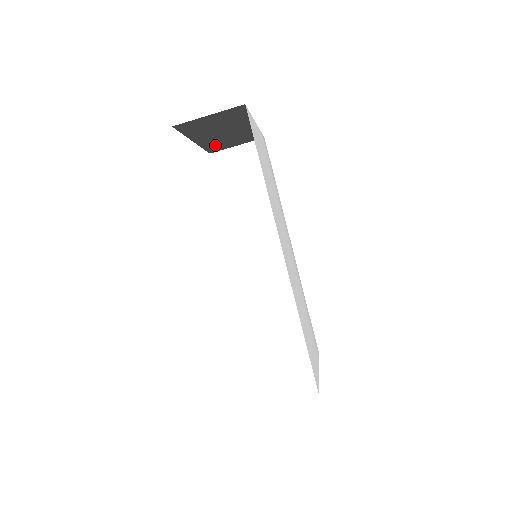
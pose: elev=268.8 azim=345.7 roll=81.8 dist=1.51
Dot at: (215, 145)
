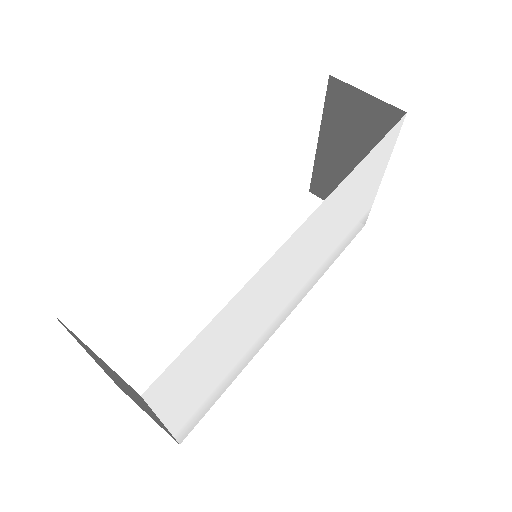
Dot at: (325, 178)
